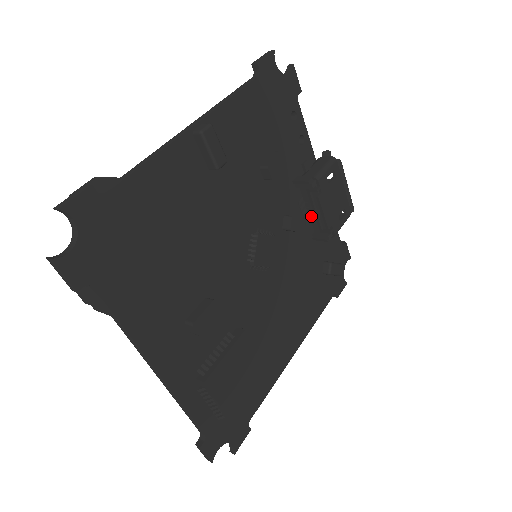
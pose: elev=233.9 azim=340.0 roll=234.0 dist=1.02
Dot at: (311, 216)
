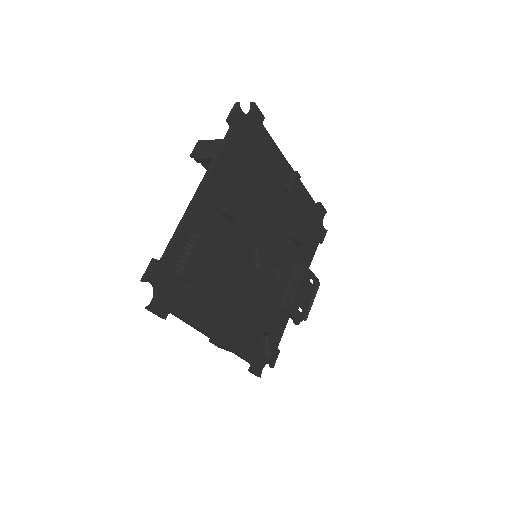
Dot at: (286, 292)
